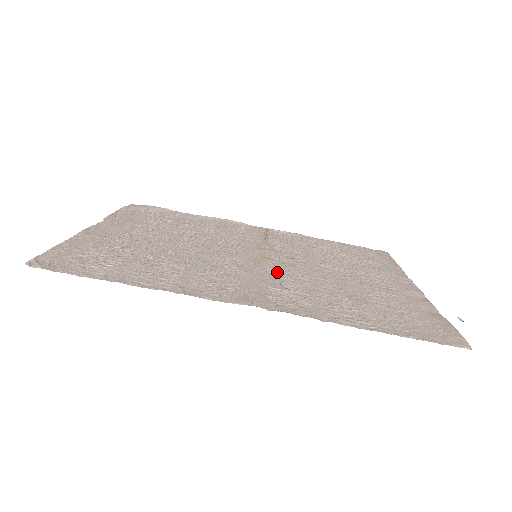
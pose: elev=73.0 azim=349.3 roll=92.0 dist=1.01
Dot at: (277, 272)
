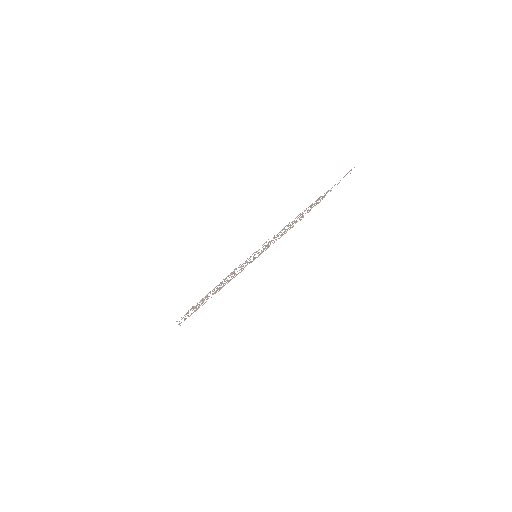
Dot at: occluded
